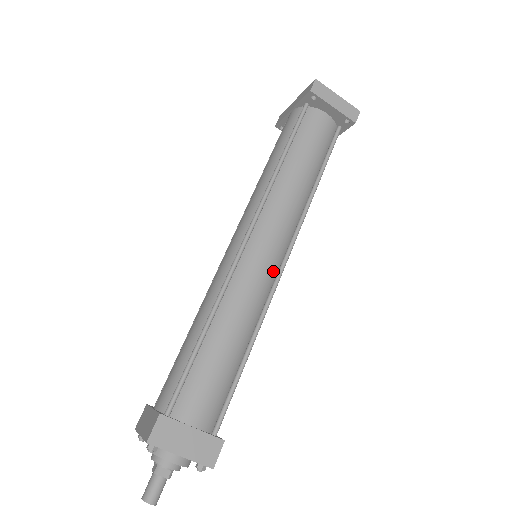
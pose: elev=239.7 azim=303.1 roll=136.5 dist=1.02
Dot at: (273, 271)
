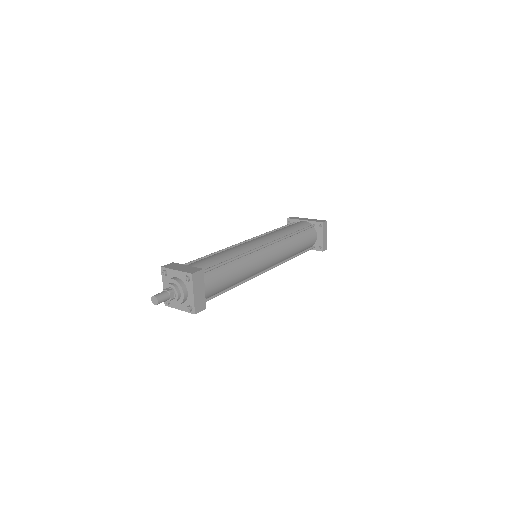
Dot at: (263, 268)
